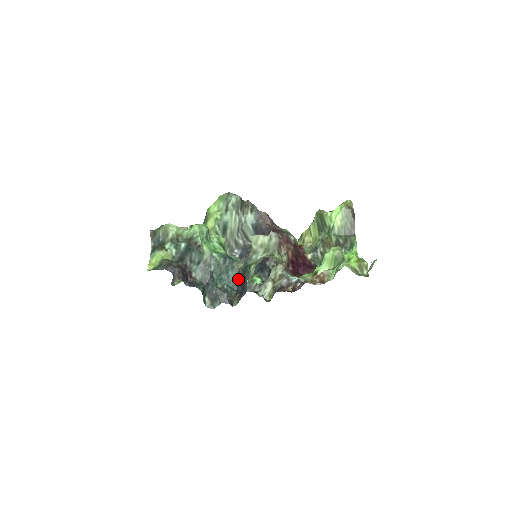
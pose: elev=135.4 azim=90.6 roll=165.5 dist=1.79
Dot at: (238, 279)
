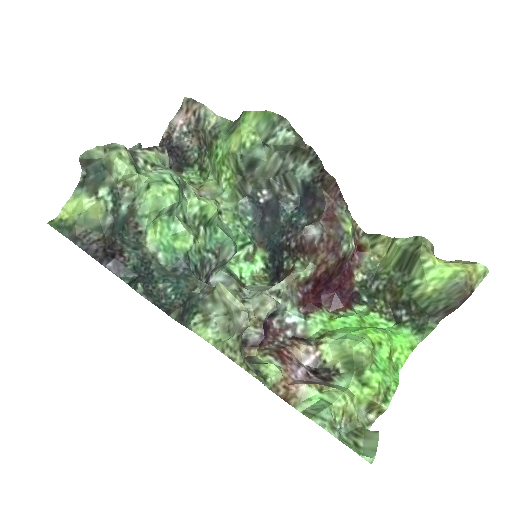
Dot at: (193, 290)
